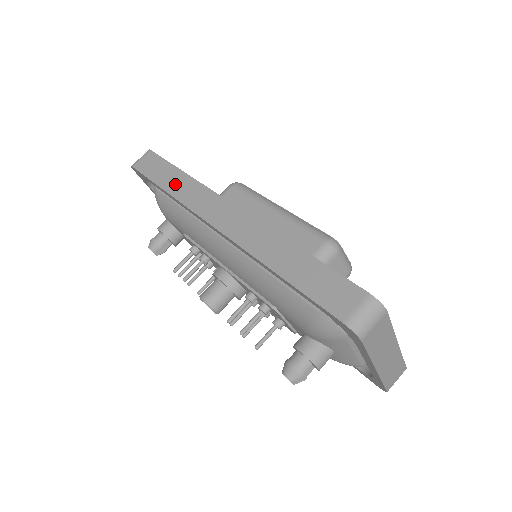
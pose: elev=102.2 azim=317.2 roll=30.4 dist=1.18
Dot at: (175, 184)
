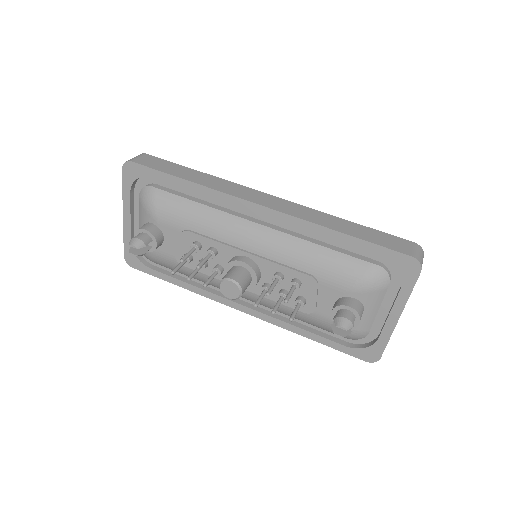
Dot at: (197, 177)
